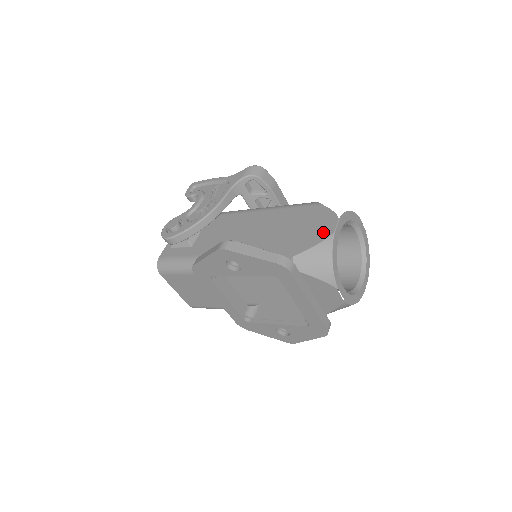
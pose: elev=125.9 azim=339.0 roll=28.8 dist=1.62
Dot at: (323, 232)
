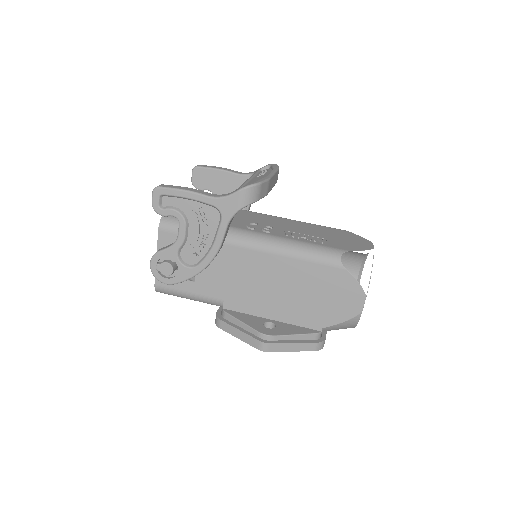
Dot at: (351, 309)
